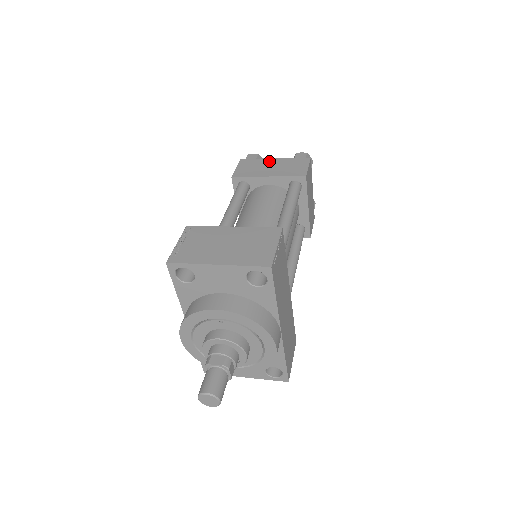
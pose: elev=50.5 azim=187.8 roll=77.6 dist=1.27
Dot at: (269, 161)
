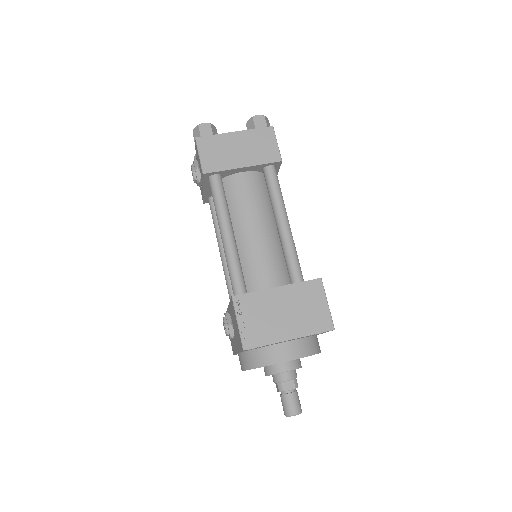
Dot at: (231, 138)
